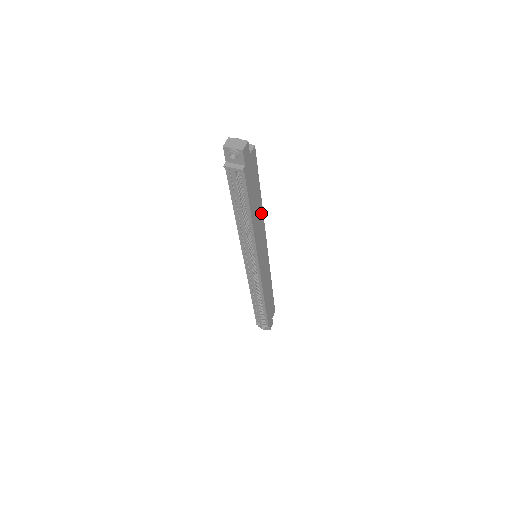
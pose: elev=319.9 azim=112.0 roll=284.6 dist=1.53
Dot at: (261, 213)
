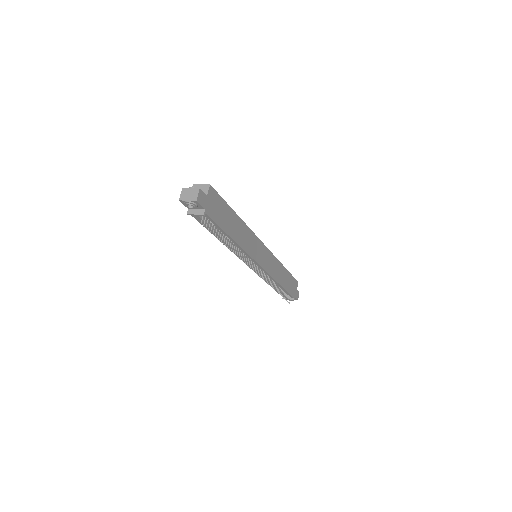
Dot at: (244, 226)
